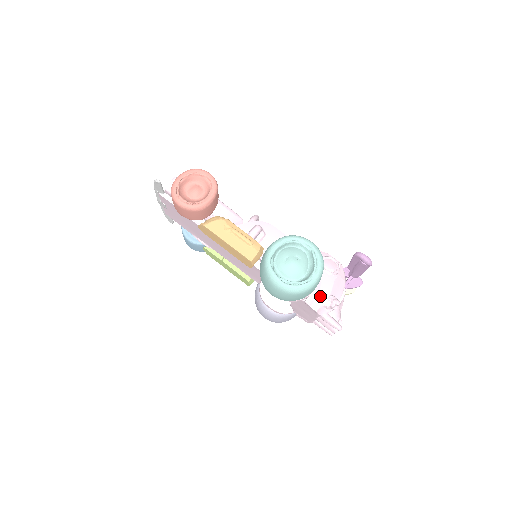
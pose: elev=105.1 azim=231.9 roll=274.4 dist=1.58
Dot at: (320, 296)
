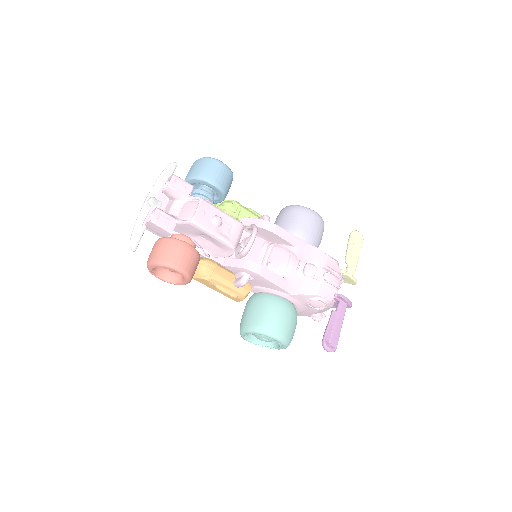
Dot at: (303, 314)
